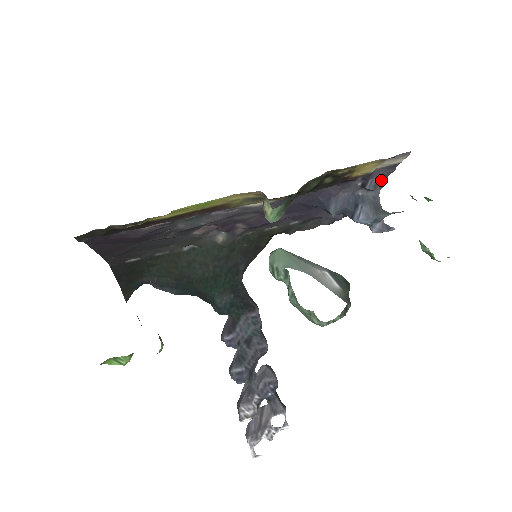
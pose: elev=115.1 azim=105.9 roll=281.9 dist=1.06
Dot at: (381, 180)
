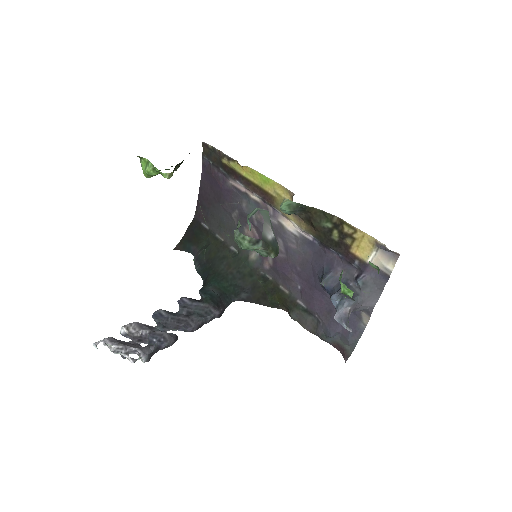
Dot at: (372, 286)
